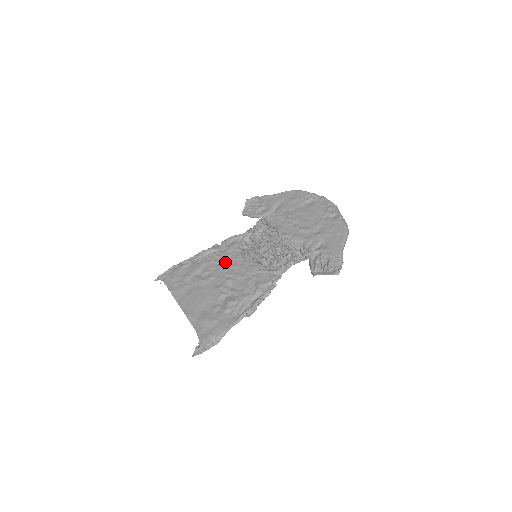
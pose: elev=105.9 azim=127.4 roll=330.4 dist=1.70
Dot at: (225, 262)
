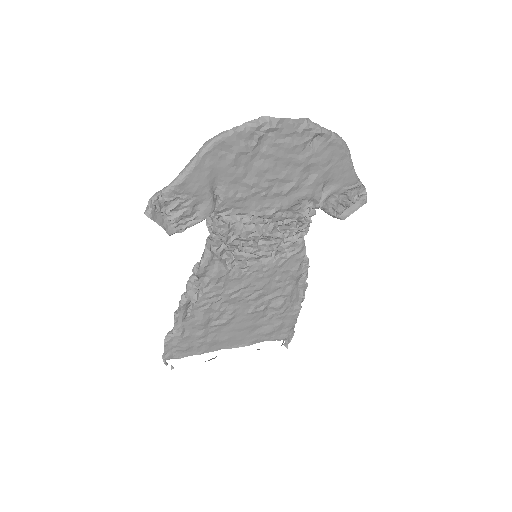
Dot at: (229, 292)
